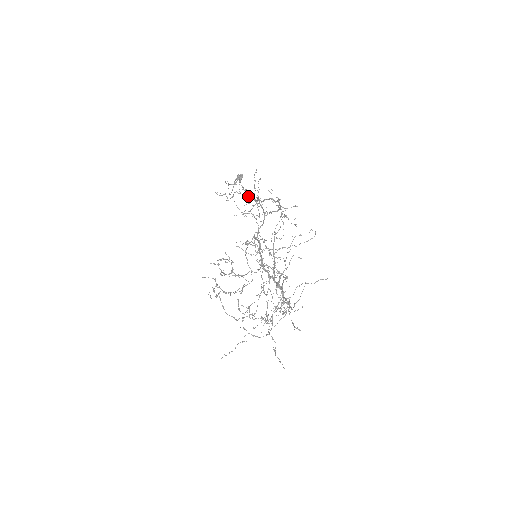
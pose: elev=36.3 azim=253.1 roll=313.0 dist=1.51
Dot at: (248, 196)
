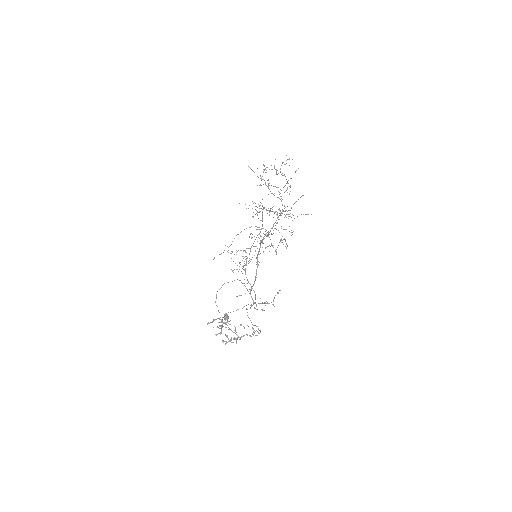
Dot at: occluded
